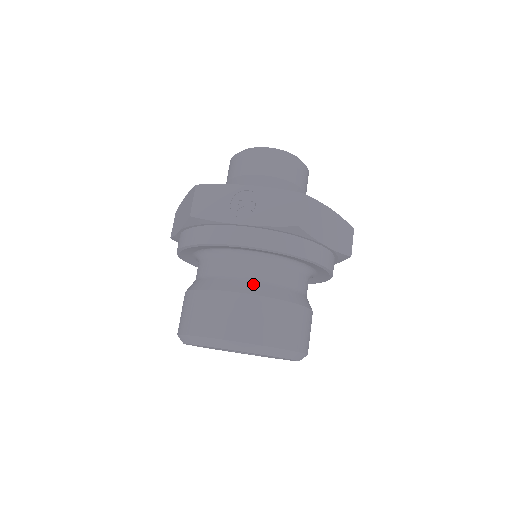
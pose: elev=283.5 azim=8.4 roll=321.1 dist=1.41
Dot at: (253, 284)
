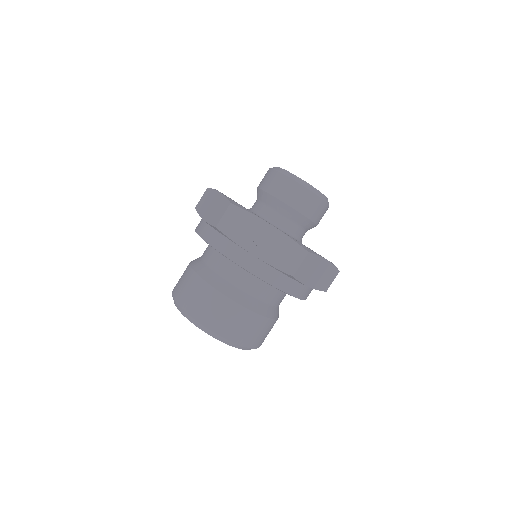
Dot at: (242, 294)
